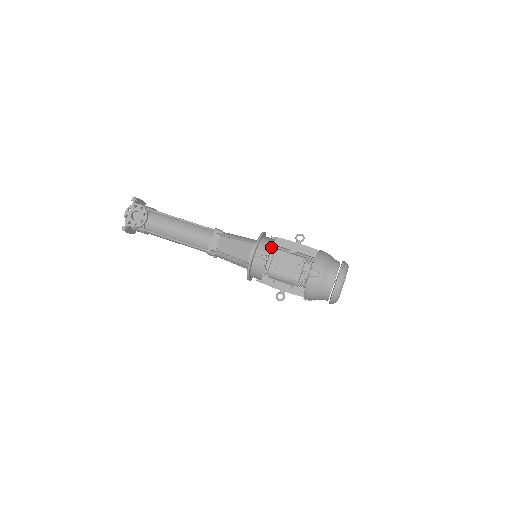
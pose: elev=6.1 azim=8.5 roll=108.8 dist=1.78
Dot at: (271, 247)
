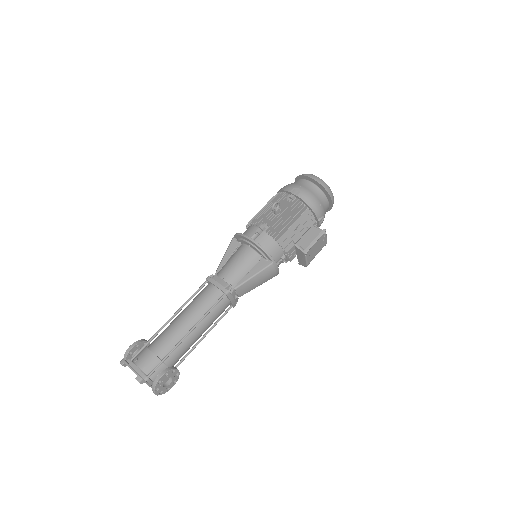
Dot at: (279, 247)
